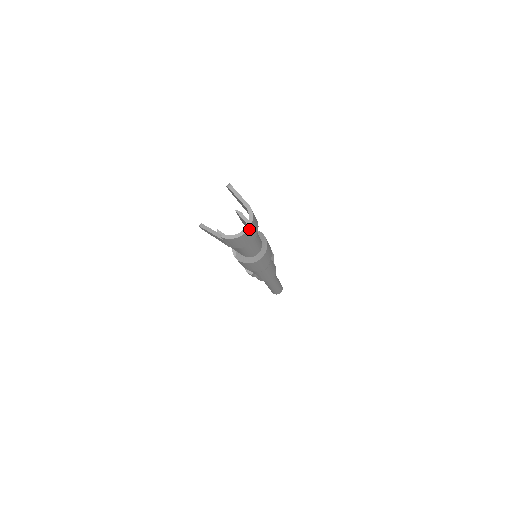
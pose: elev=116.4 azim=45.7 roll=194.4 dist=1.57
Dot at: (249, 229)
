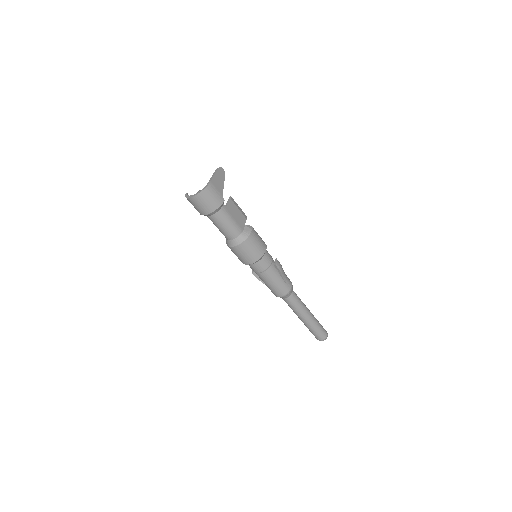
Dot at: (197, 196)
